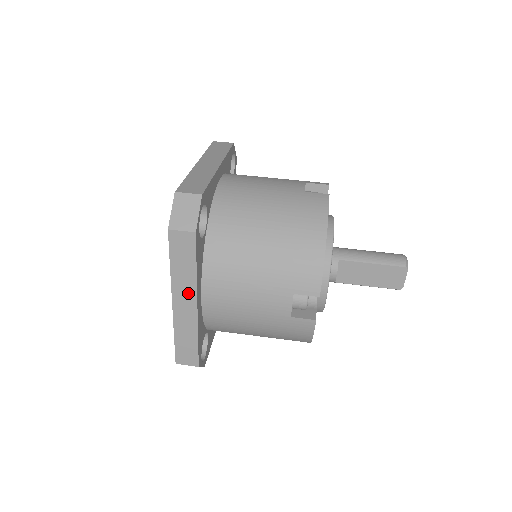
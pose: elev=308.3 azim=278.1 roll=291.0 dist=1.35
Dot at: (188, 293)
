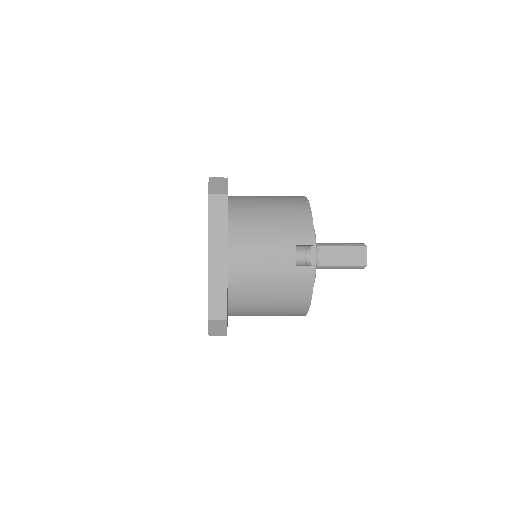
Dot at: (221, 246)
